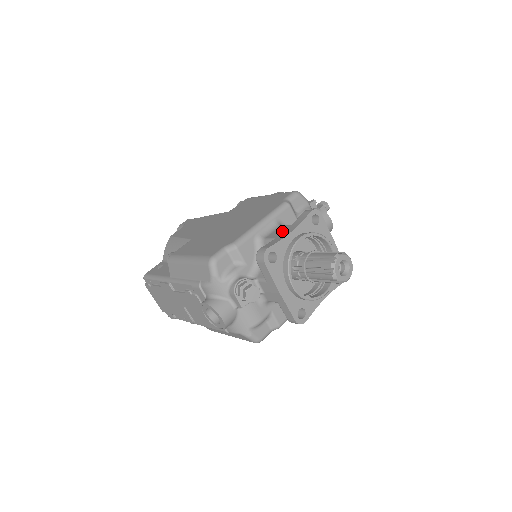
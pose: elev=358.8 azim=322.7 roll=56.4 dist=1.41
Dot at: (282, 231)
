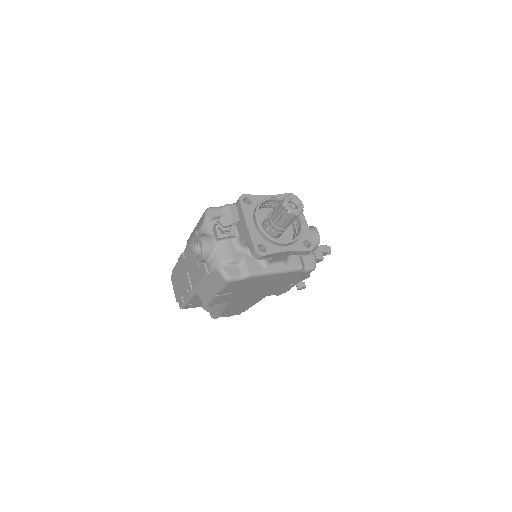
Dot at: occluded
